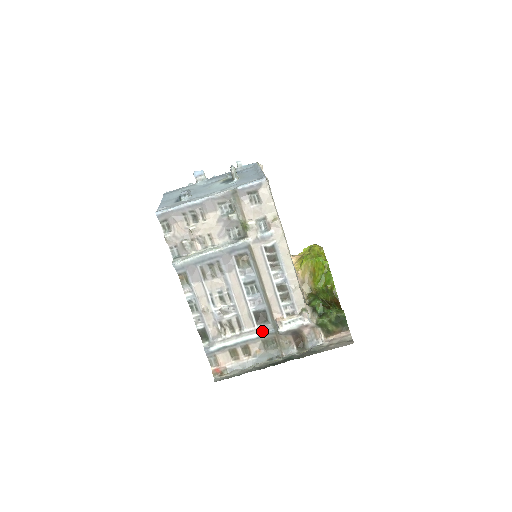
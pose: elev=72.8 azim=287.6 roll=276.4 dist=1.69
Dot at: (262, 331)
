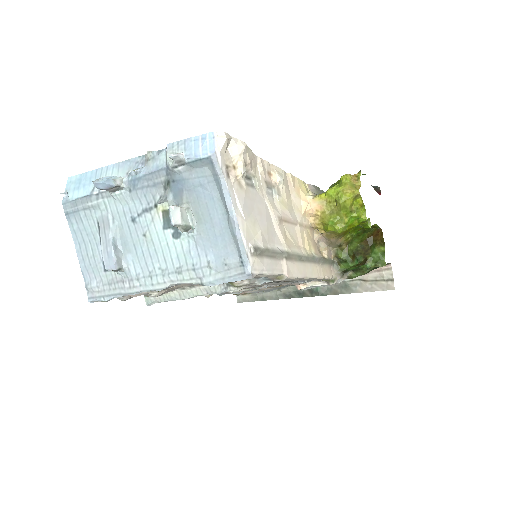
Dot at: occluded
